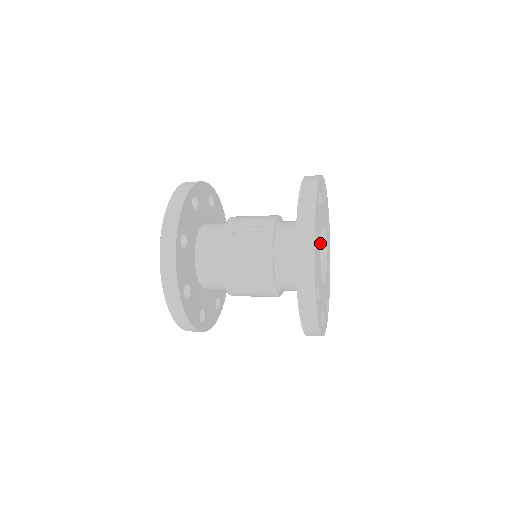
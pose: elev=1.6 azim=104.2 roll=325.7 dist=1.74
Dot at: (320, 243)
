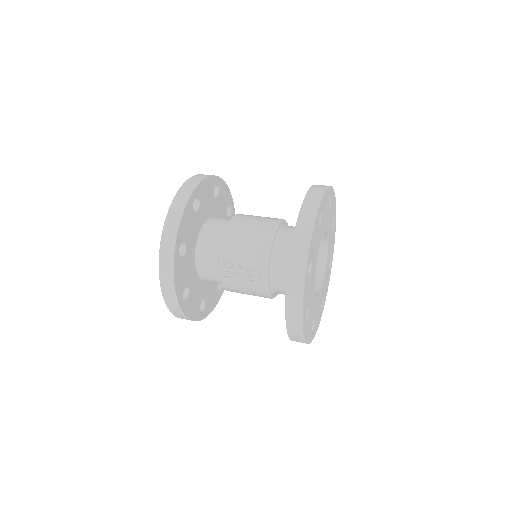
Dot at: occluded
